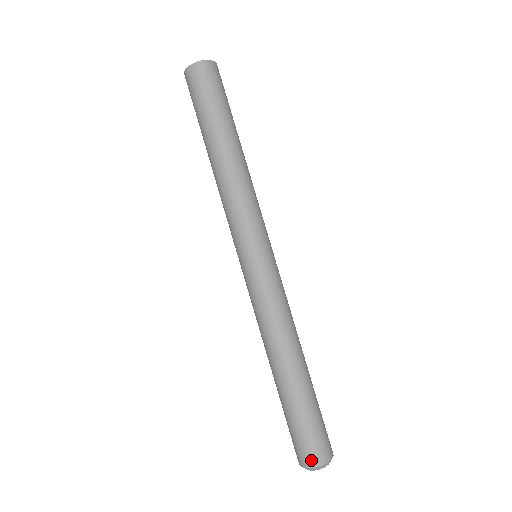
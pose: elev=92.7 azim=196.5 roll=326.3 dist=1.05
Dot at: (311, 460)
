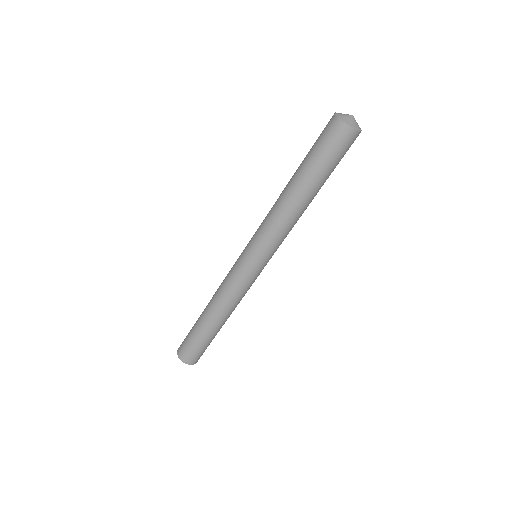
Dot at: (181, 356)
